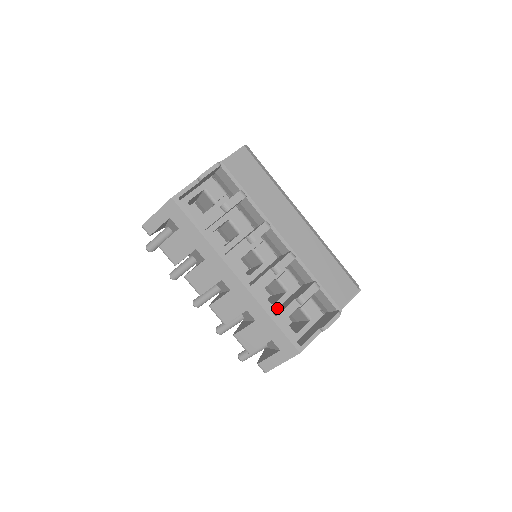
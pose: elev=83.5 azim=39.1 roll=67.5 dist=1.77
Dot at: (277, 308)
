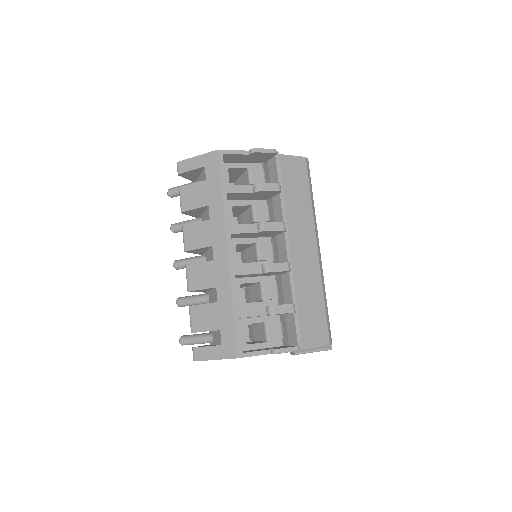
Dot at: occluded
